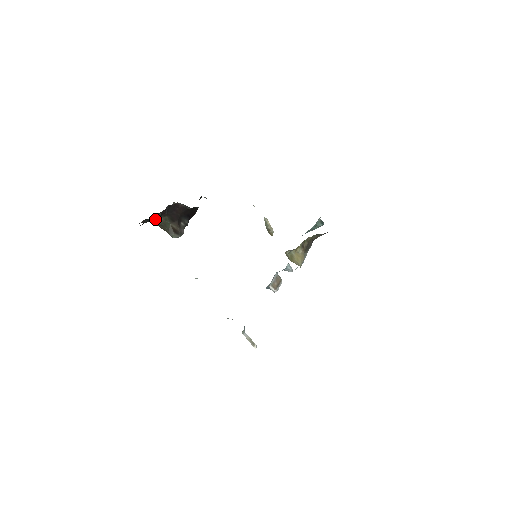
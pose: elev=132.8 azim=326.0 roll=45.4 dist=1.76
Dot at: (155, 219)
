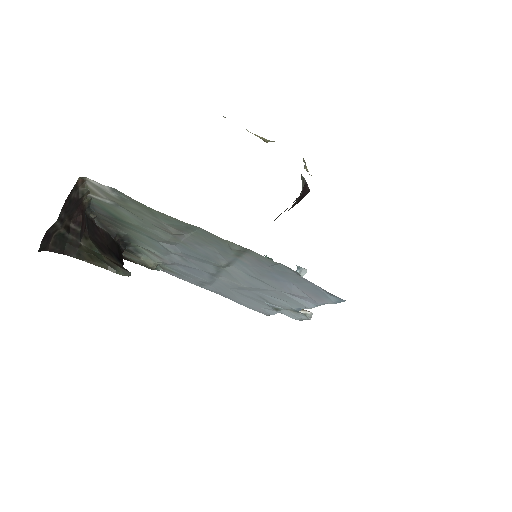
Dot at: (72, 244)
